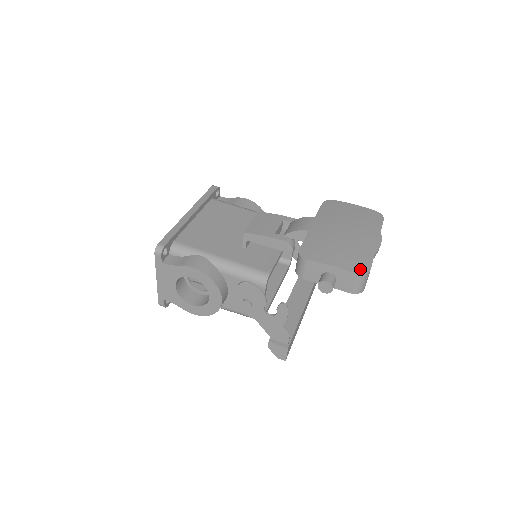
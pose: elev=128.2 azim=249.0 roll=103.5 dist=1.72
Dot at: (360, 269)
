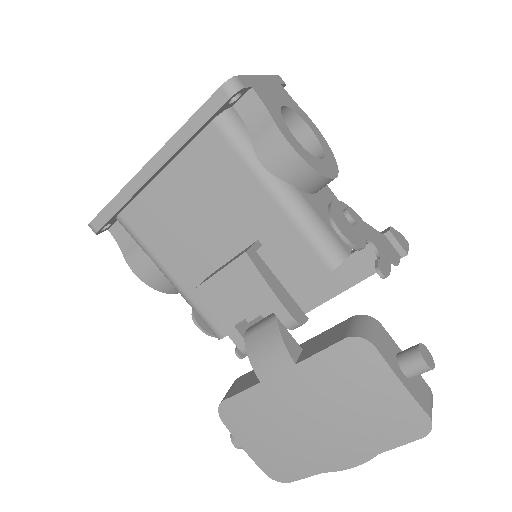
Dot at: (277, 475)
